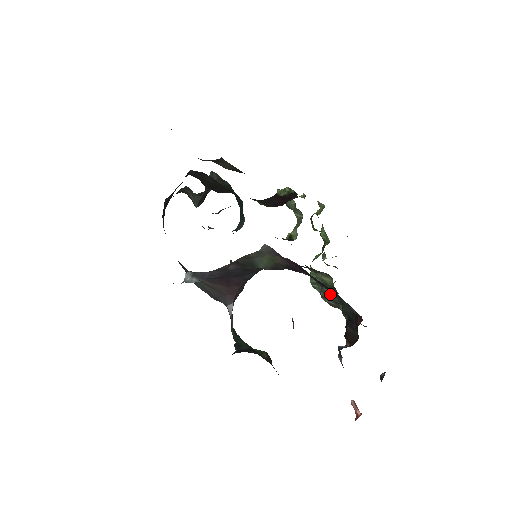
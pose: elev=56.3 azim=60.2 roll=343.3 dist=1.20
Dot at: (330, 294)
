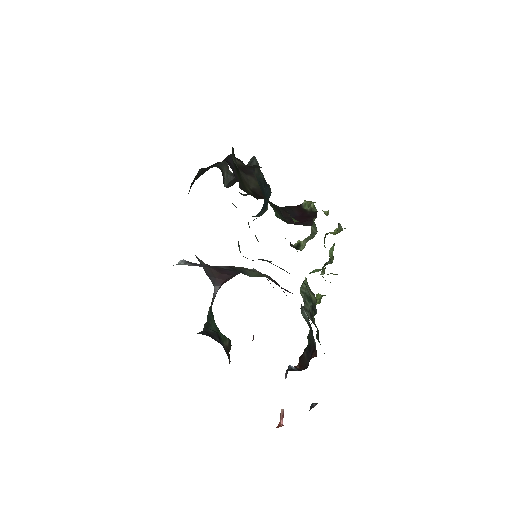
Dot at: (305, 315)
